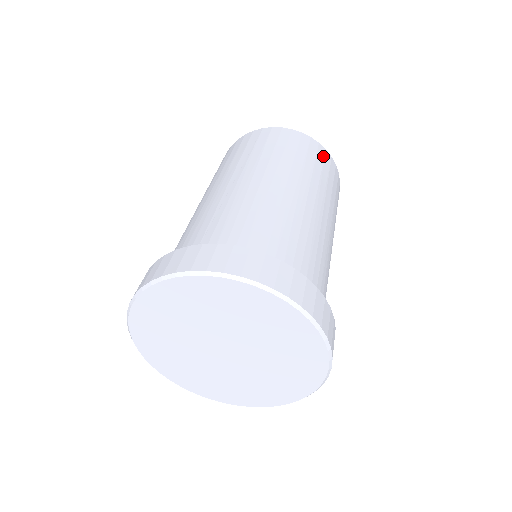
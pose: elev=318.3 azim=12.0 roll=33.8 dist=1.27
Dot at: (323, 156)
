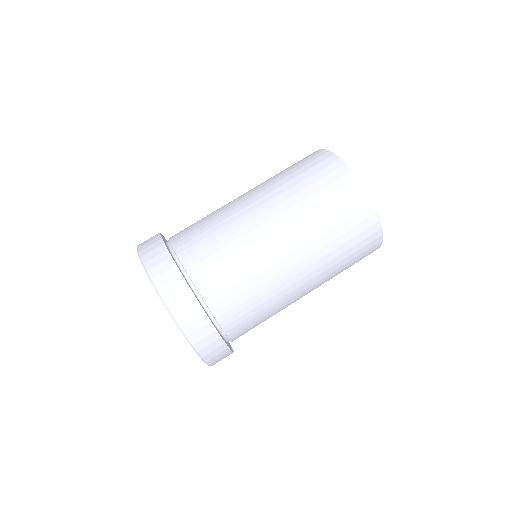
Dot at: (370, 251)
